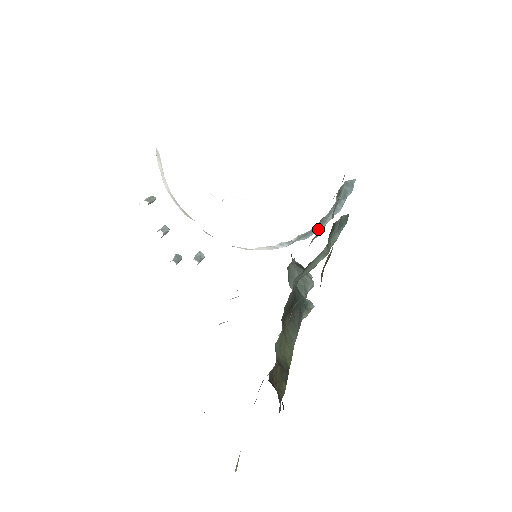
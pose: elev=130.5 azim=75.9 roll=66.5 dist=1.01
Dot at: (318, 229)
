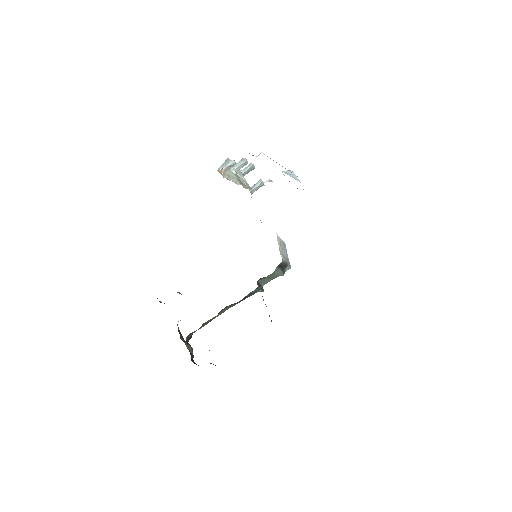
Dot at: occluded
